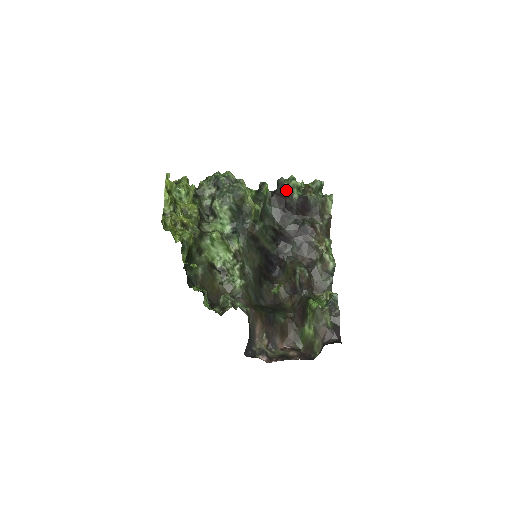
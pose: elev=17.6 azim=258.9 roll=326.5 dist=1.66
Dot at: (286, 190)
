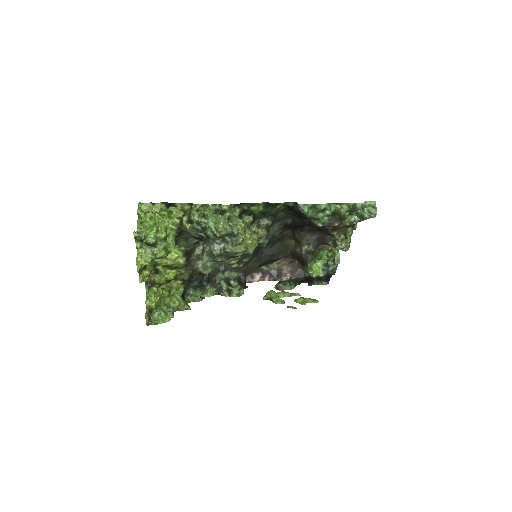
Dot at: (307, 218)
